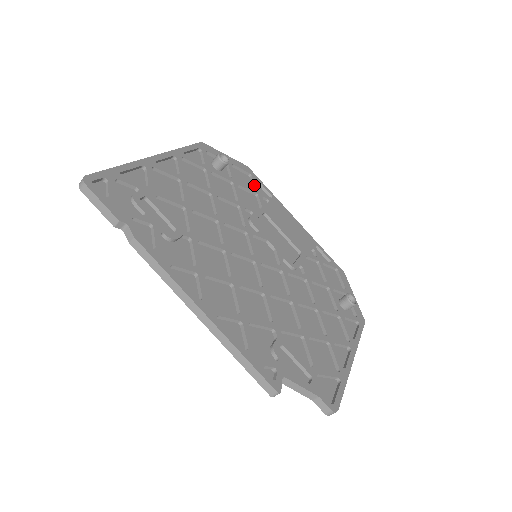
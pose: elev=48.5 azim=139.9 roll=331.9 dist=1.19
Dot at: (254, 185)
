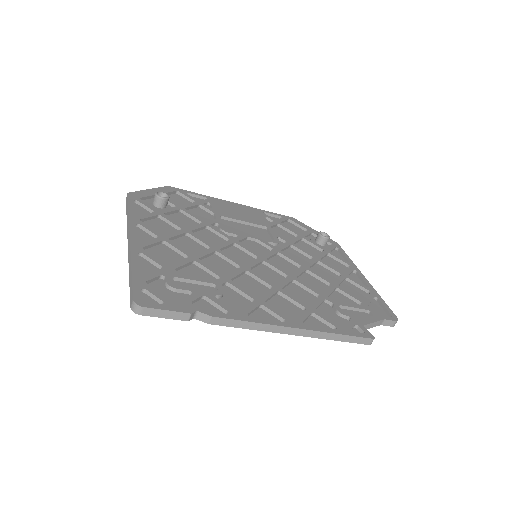
Dot at: (189, 199)
